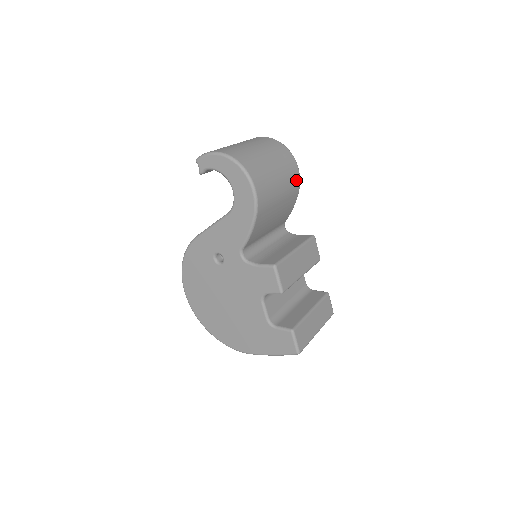
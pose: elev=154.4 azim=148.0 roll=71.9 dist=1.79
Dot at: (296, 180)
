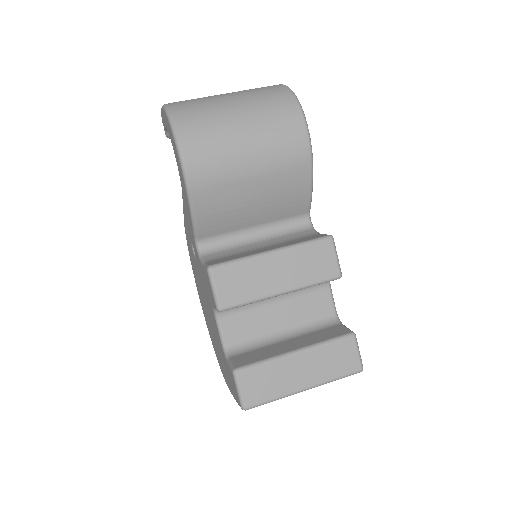
Dot at: (298, 145)
